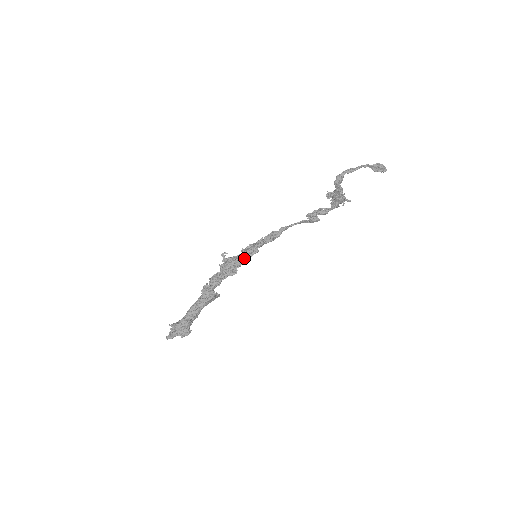
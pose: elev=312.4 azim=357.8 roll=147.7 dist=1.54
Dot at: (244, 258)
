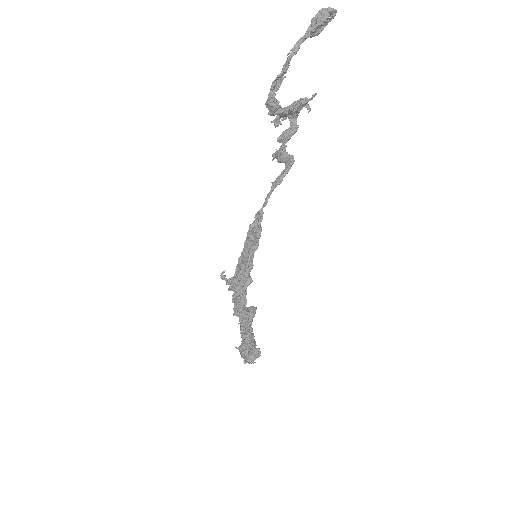
Dot at: (246, 272)
